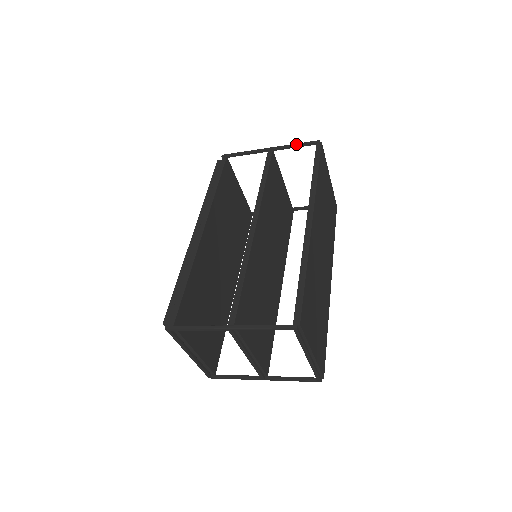
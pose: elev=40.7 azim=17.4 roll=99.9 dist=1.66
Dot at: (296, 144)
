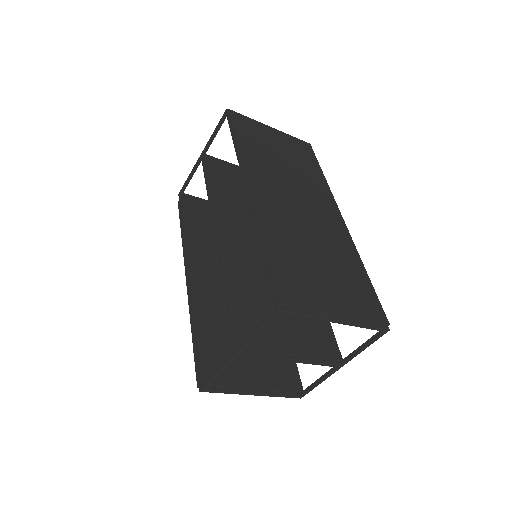
Dot at: (214, 131)
